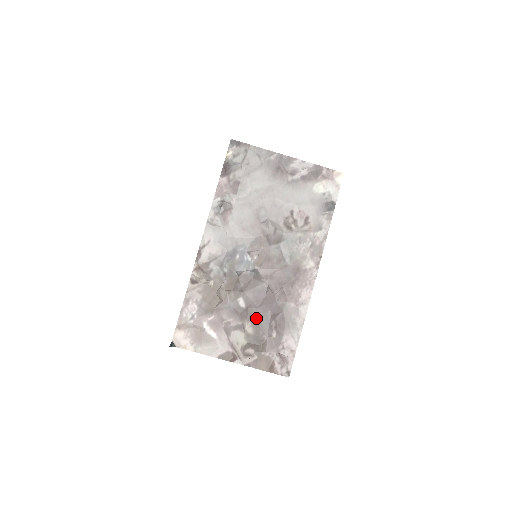
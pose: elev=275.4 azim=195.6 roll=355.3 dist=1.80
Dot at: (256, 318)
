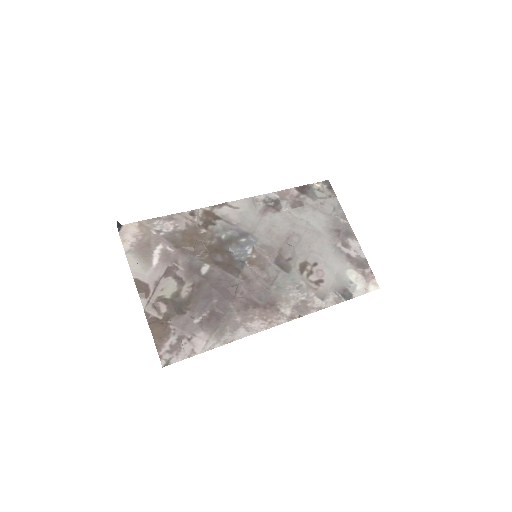
Dot at: (200, 292)
